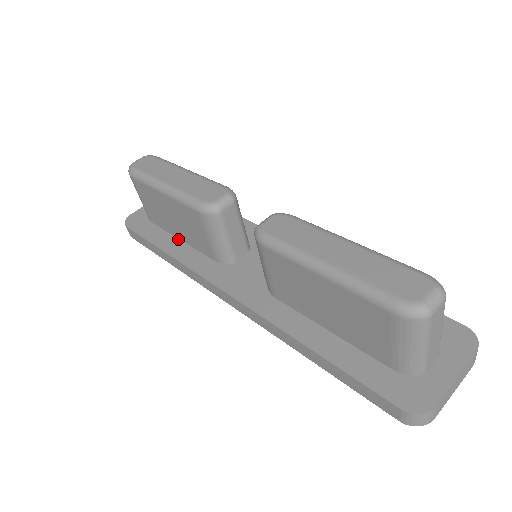
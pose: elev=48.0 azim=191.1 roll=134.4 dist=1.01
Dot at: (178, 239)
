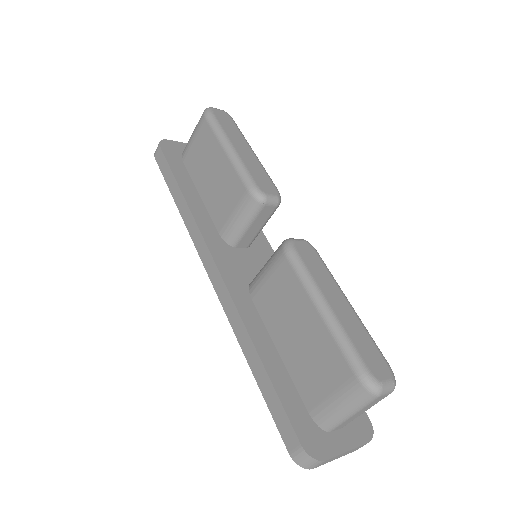
Dot at: (198, 192)
